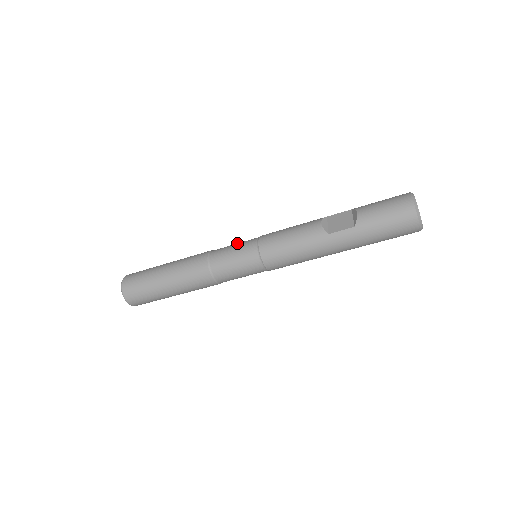
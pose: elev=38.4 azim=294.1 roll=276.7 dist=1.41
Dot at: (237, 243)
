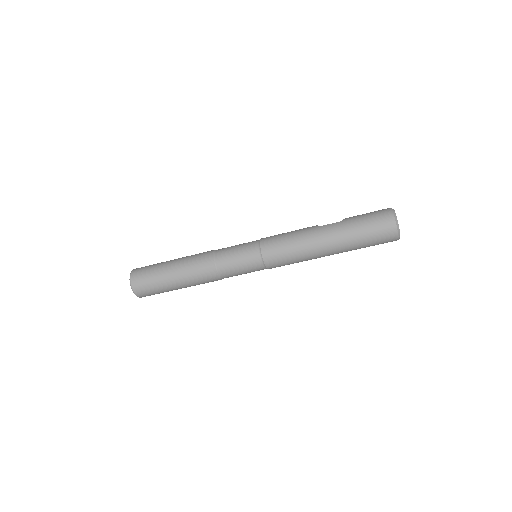
Dot at: occluded
